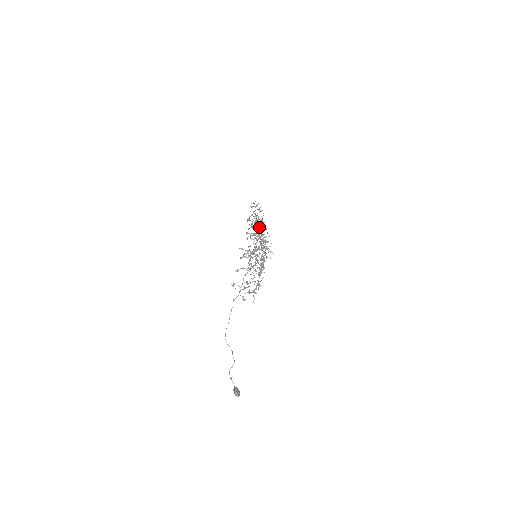
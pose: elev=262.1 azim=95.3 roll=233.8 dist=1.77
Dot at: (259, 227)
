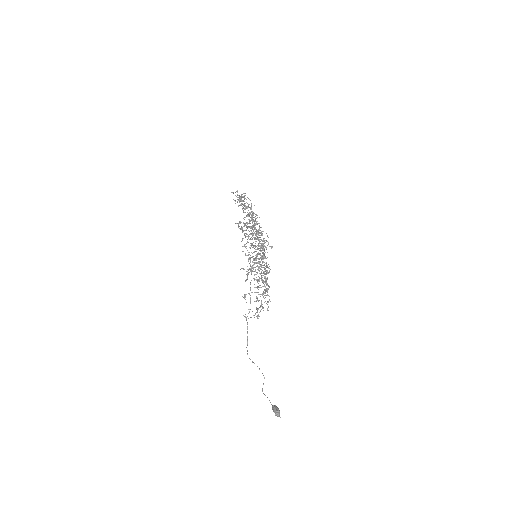
Dot at: (249, 216)
